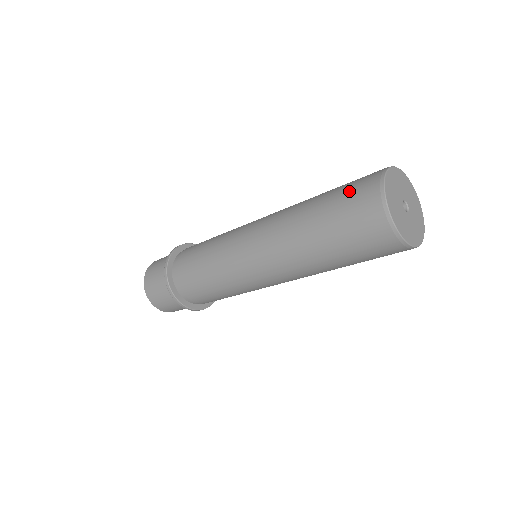
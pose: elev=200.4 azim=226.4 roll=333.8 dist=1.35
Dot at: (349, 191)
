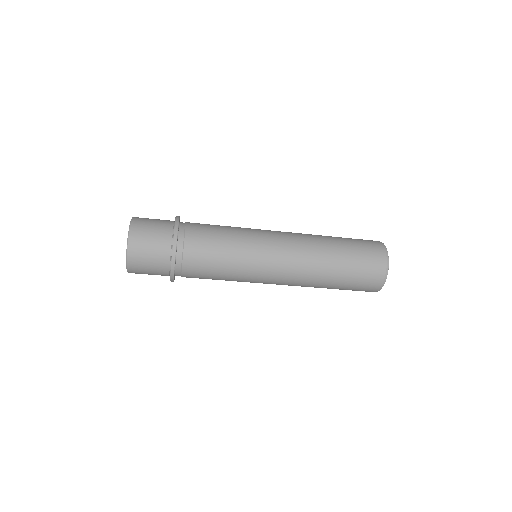
Dot at: (366, 260)
